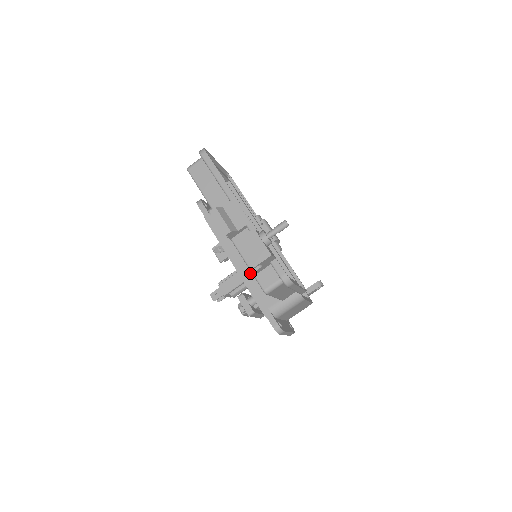
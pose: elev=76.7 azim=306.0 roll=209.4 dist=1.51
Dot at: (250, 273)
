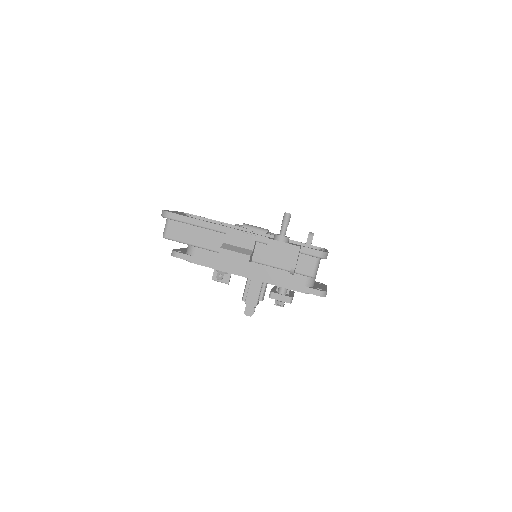
Dot at: (293, 273)
